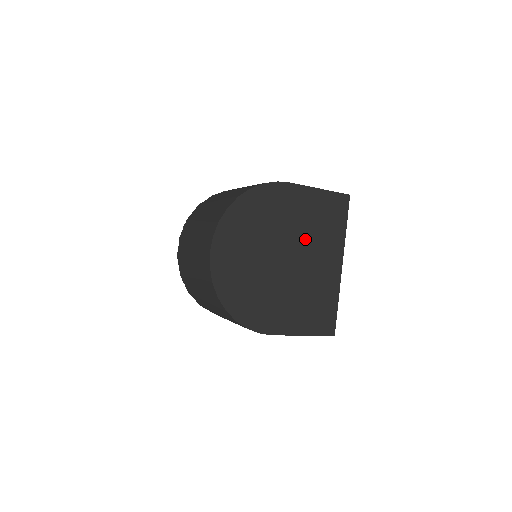
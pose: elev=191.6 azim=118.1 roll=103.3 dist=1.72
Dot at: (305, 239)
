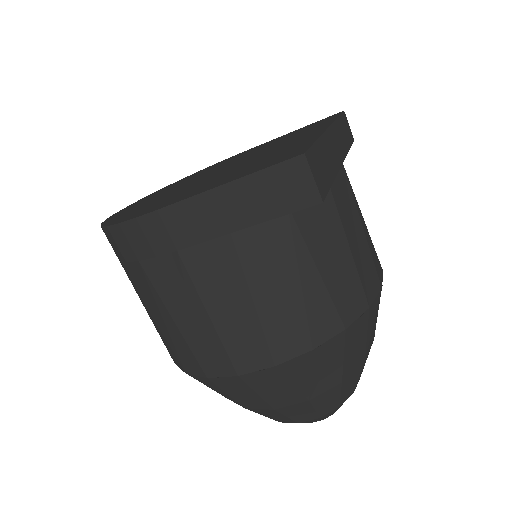
Dot at: occluded
